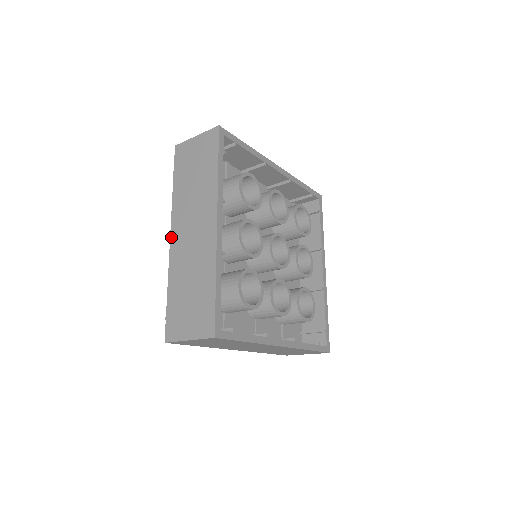
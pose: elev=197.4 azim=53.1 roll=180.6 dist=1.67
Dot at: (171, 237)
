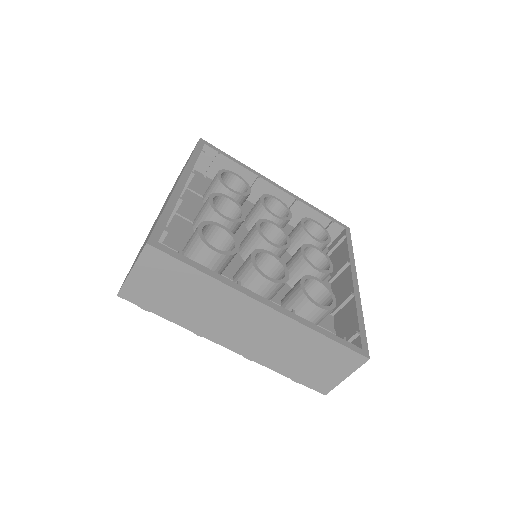
Dot at: (152, 226)
